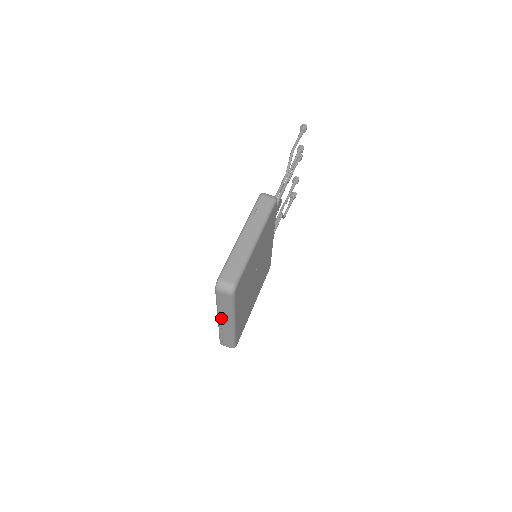
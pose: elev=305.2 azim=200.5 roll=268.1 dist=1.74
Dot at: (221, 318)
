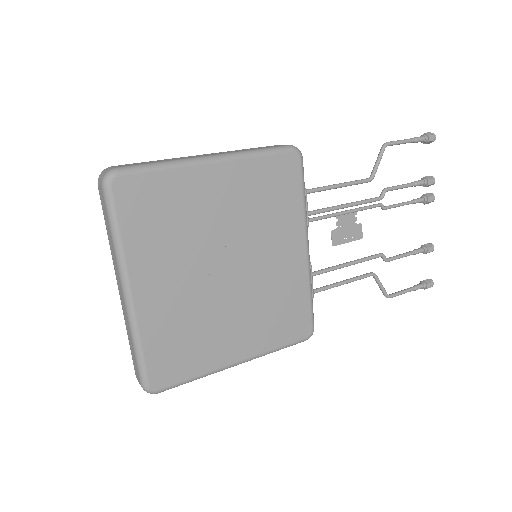
Dot at: (116, 276)
